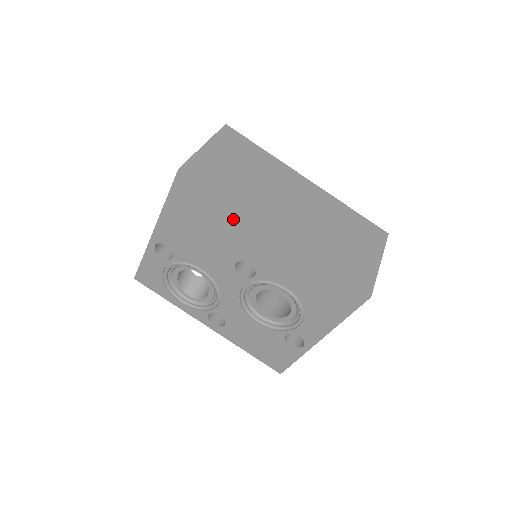
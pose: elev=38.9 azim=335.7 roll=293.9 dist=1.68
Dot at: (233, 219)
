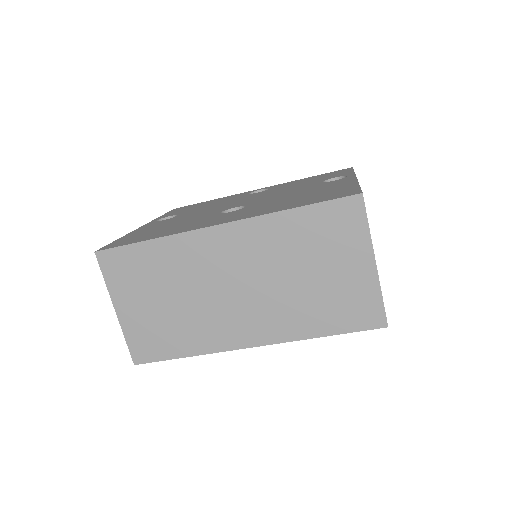
Dot at: occluded
